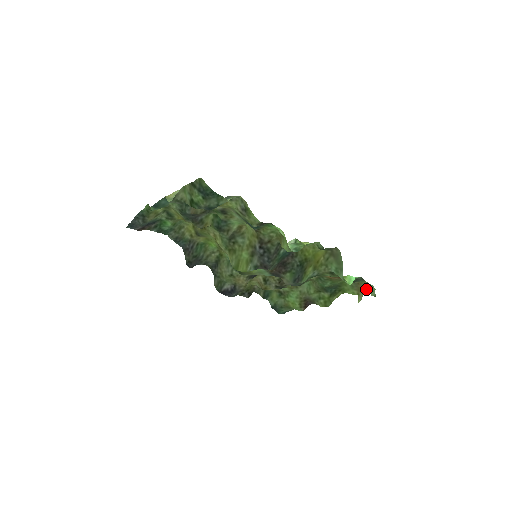
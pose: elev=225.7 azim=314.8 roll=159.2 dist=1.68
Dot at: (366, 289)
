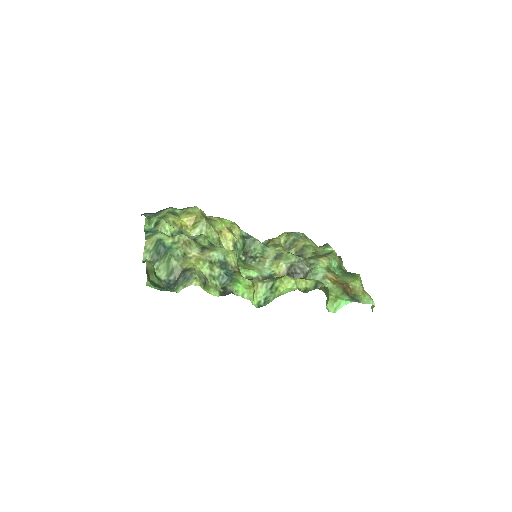
Dot at: occluded
